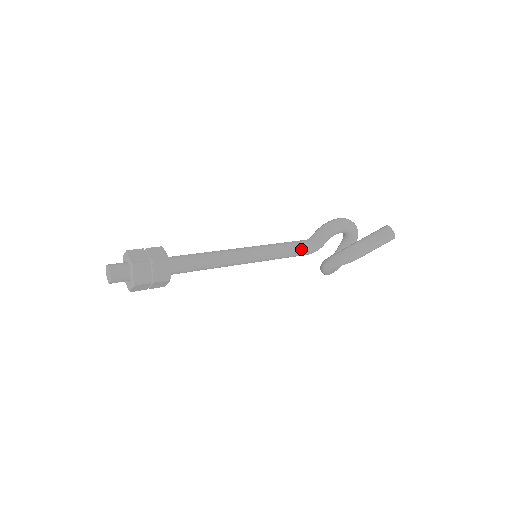
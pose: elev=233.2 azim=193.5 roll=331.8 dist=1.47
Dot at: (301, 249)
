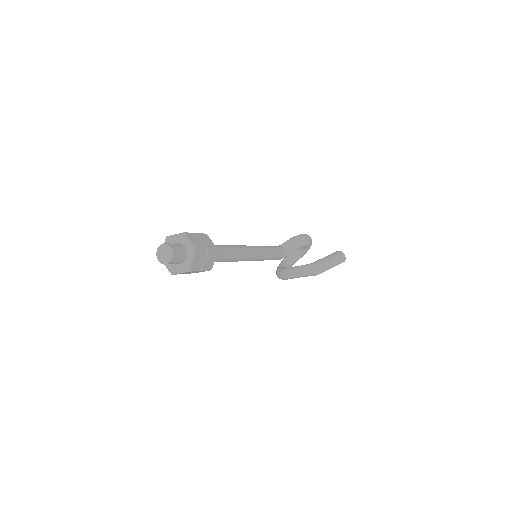
Dot at: (279, 255)
